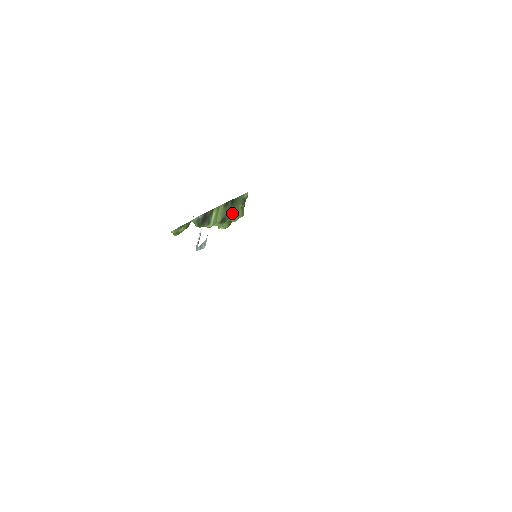
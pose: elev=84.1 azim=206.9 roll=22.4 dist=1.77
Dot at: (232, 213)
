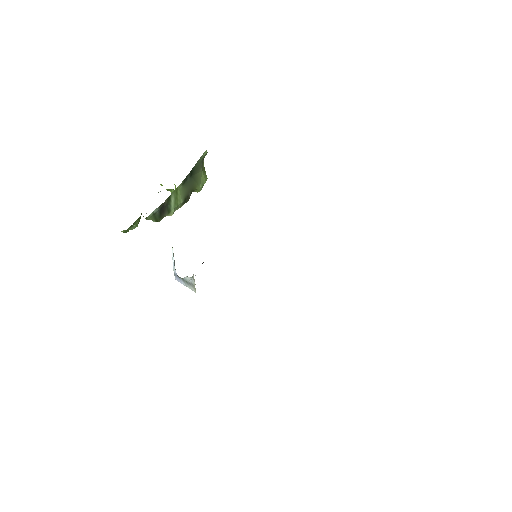
Dot at: (194, 185)
